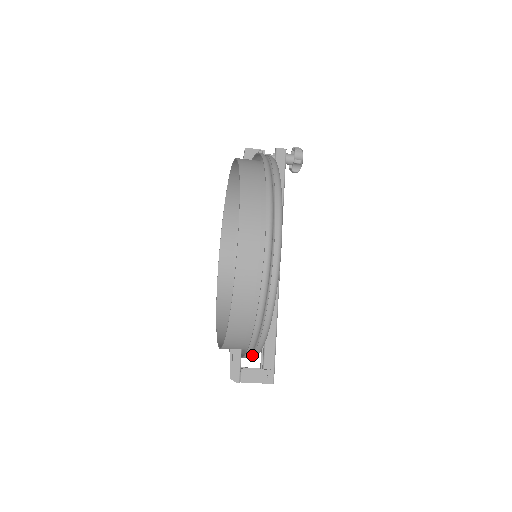
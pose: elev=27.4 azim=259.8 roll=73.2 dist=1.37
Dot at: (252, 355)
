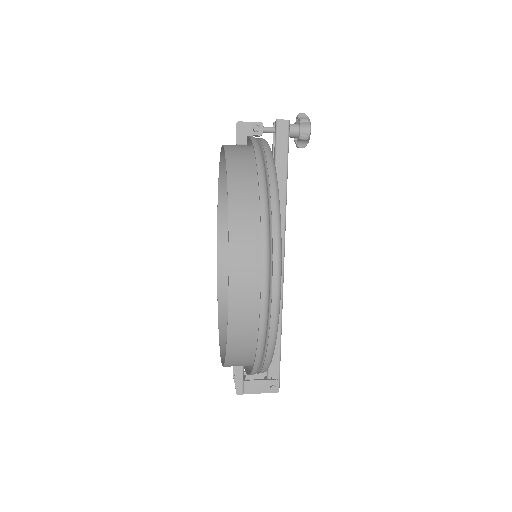
Dot at: occluded
